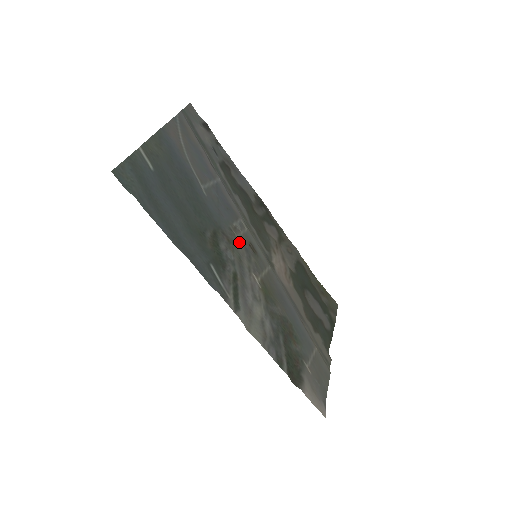
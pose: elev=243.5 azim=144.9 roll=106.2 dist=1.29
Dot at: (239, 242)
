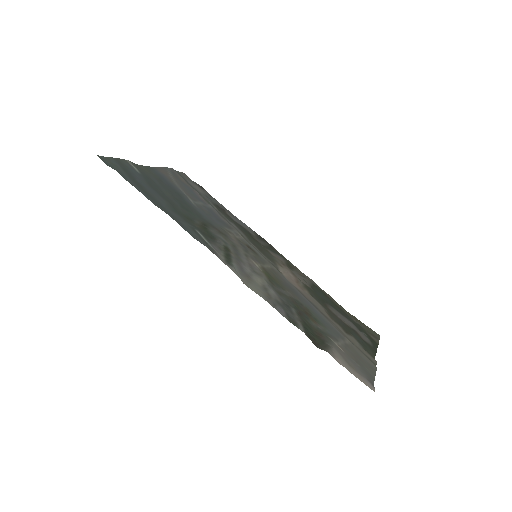
Dot at: (233, 239)
